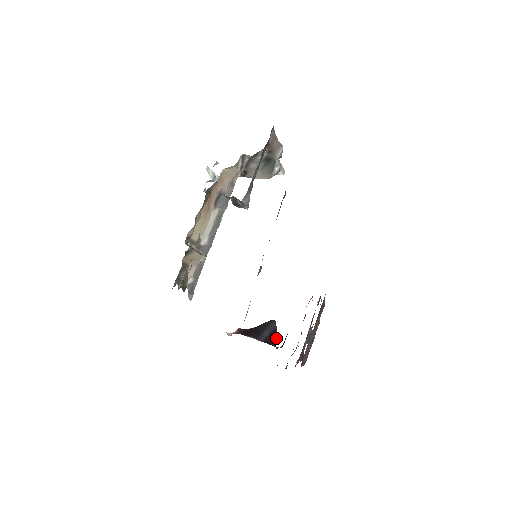
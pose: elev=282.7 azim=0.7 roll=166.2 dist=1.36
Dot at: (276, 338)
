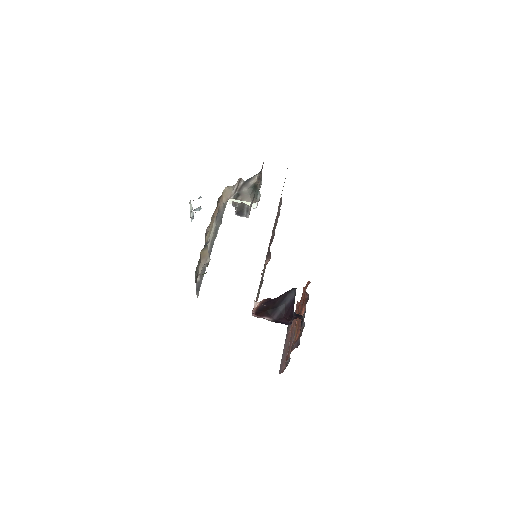
Dot at: occluded
